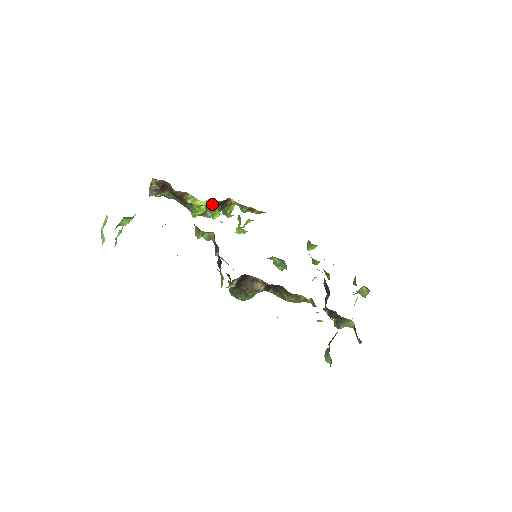
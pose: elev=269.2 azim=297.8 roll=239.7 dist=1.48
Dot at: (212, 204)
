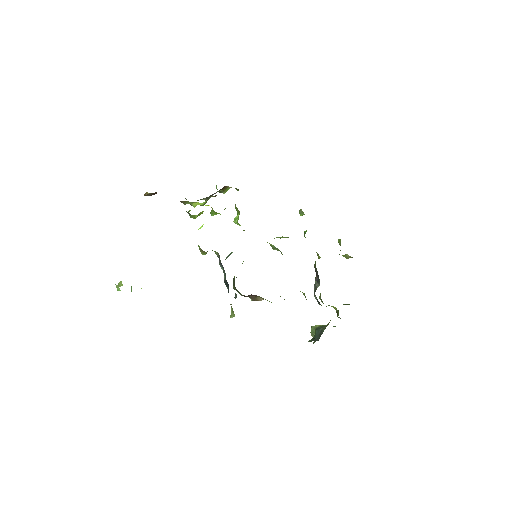
Dot at: (211, 207)
